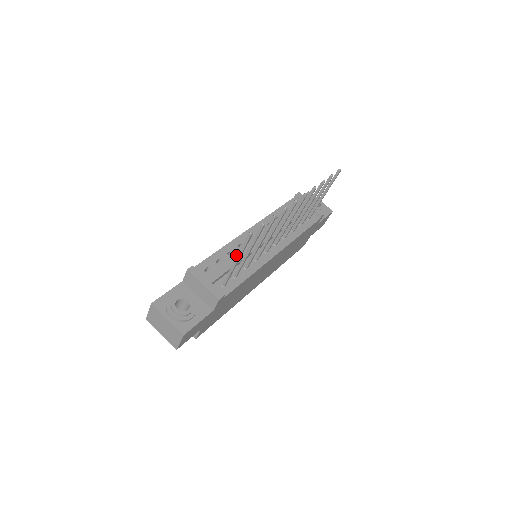
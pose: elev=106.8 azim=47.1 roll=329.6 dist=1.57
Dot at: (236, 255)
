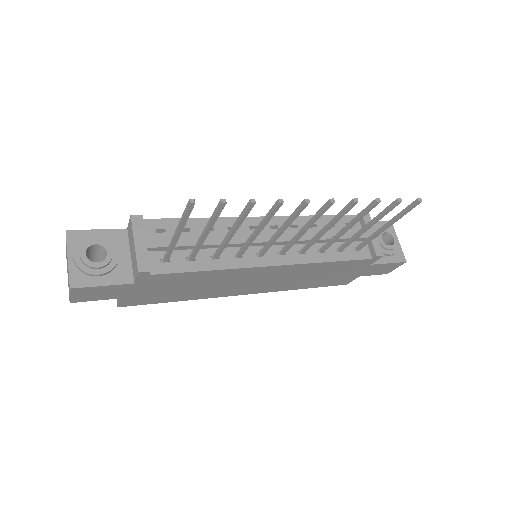
Dot at: (211, 235)
